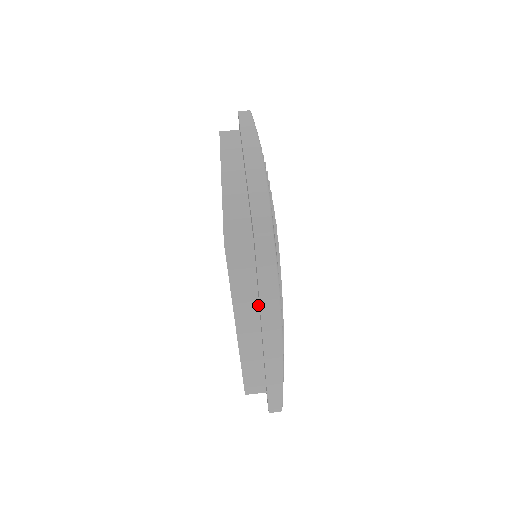
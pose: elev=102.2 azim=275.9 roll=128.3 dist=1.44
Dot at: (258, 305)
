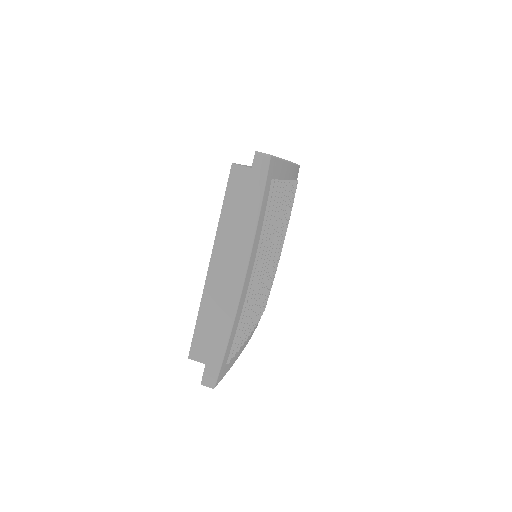
Dot at: occluded
